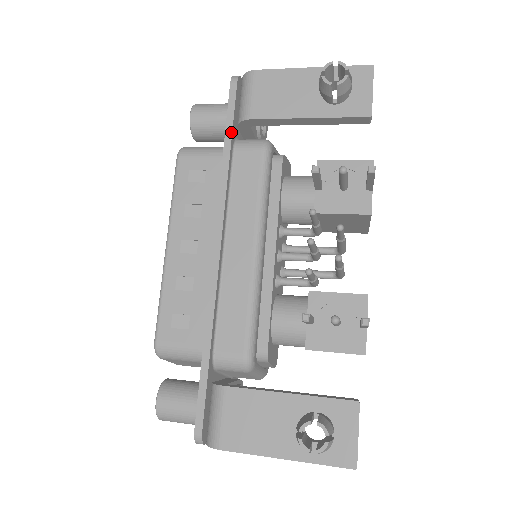
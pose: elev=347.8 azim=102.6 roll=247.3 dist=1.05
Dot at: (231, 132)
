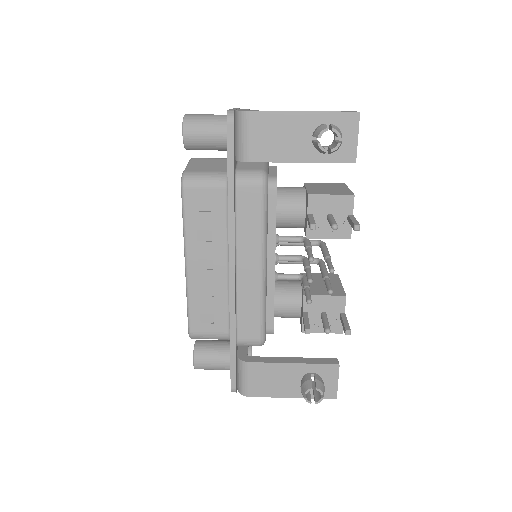
Dot at: (233, 174)
